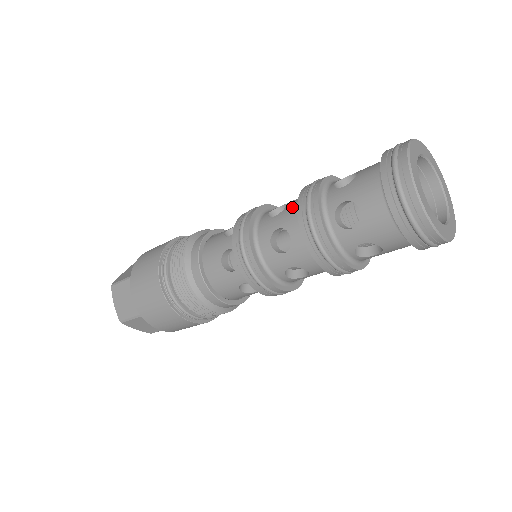
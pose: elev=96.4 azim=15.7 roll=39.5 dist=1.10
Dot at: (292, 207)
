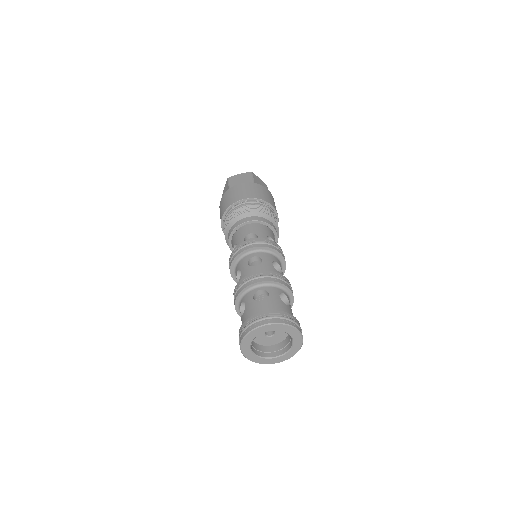
Dot at: (250, 272)
